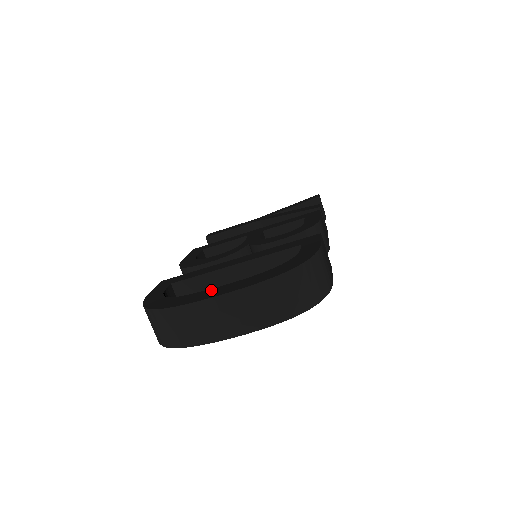
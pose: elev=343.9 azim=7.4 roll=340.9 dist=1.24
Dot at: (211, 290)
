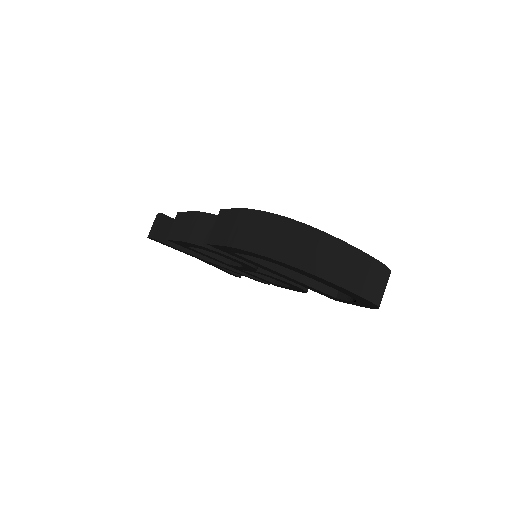
Dot at: occluded
